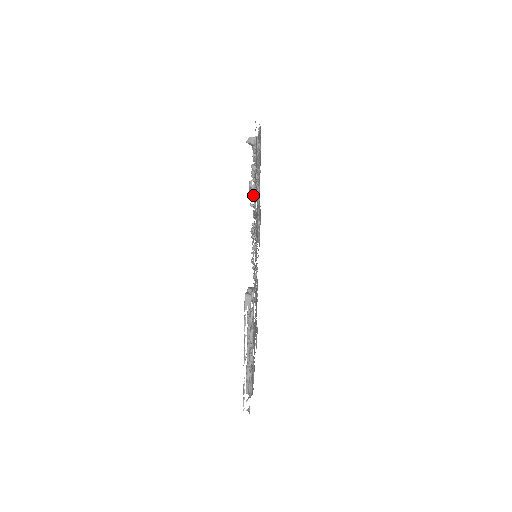
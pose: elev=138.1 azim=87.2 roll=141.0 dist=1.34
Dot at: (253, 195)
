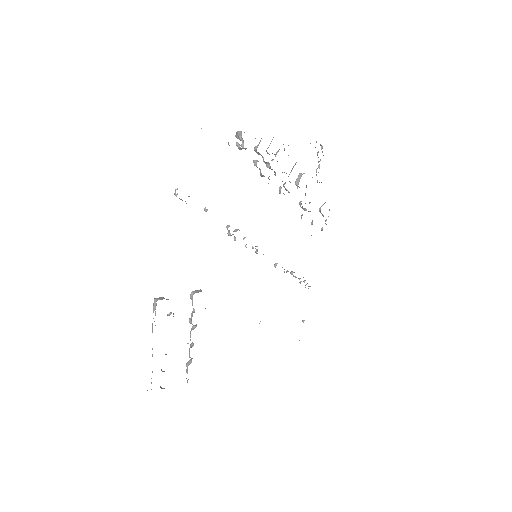
Dot at: (186, 203)
